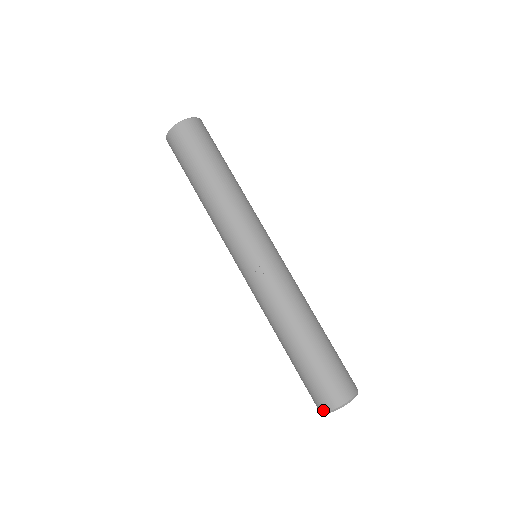
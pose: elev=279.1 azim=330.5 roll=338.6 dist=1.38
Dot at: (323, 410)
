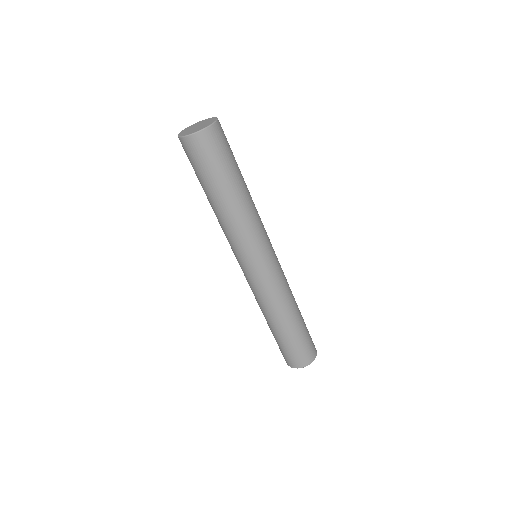
Dot at: occluded
